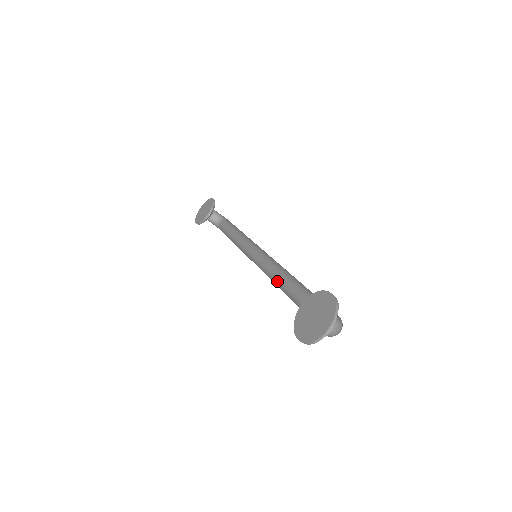
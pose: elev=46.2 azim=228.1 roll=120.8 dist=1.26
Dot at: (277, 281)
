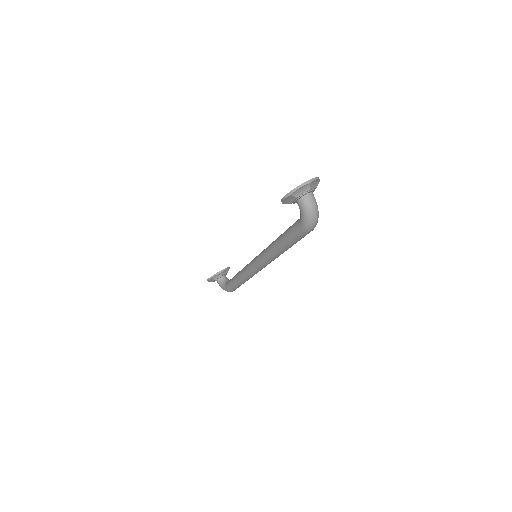
Dot at: (271, 244)
